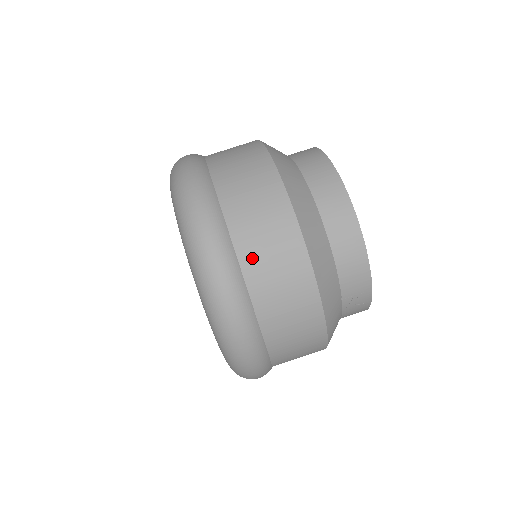
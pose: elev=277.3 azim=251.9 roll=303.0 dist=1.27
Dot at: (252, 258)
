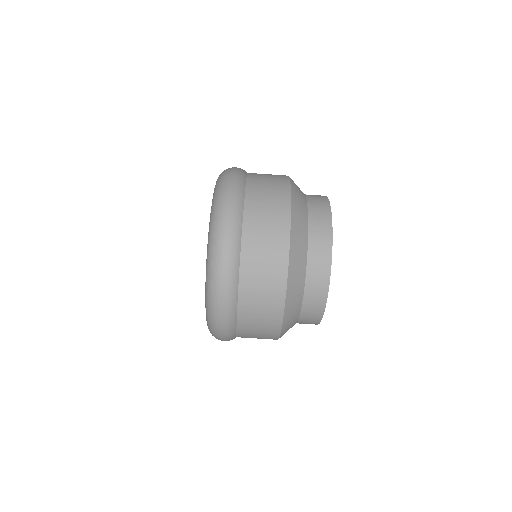
Dot at: (246, 327)
